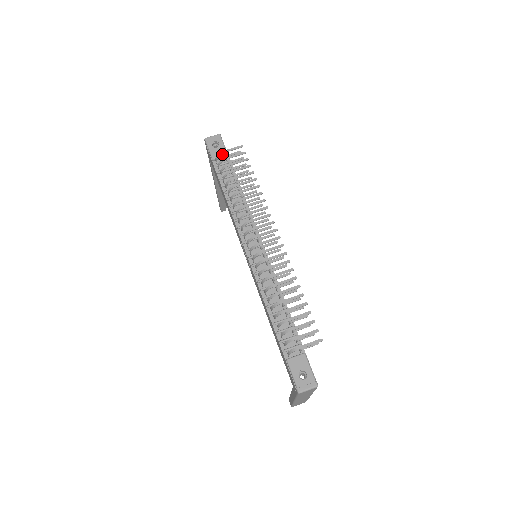
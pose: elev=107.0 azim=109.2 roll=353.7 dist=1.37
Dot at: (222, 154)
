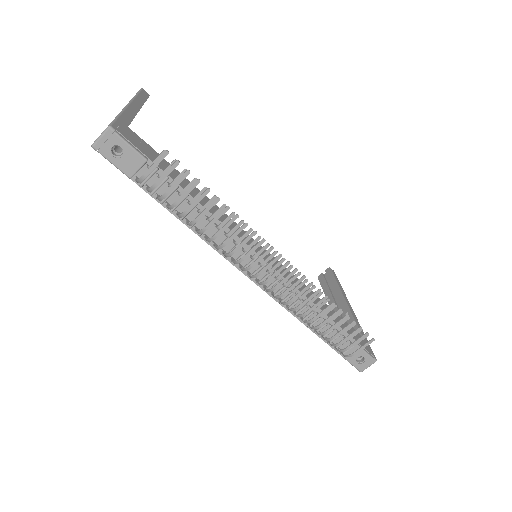
Dot at: (138, 164)
